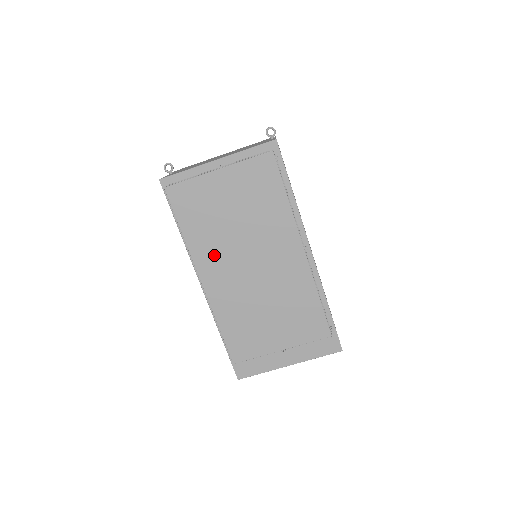
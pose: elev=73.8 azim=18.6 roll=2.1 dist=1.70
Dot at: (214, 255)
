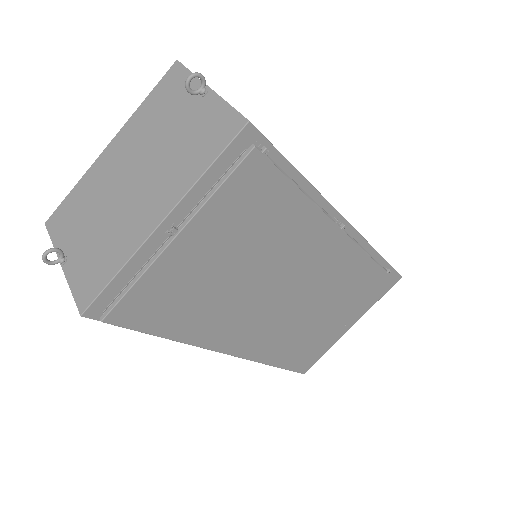
Dot at: (228, 323)
